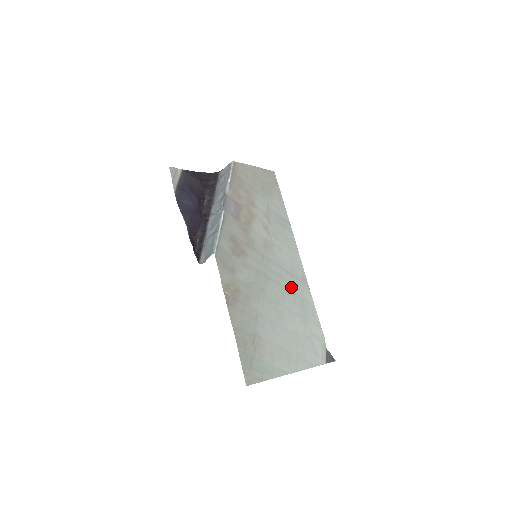
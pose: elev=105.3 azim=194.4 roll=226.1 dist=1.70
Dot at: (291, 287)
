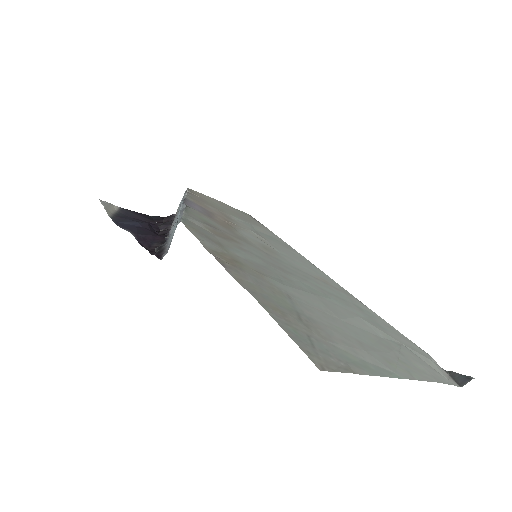
Dot at: (331, 291)
